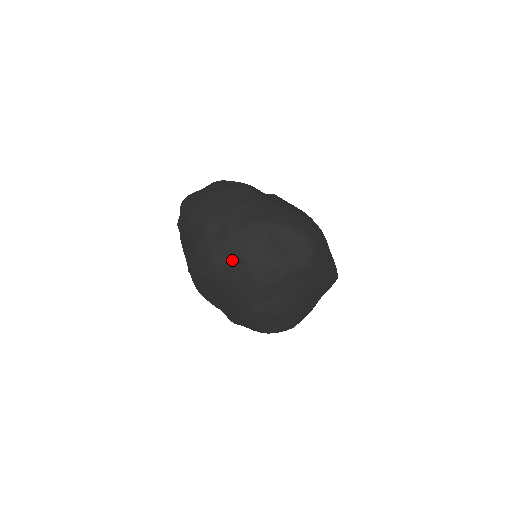
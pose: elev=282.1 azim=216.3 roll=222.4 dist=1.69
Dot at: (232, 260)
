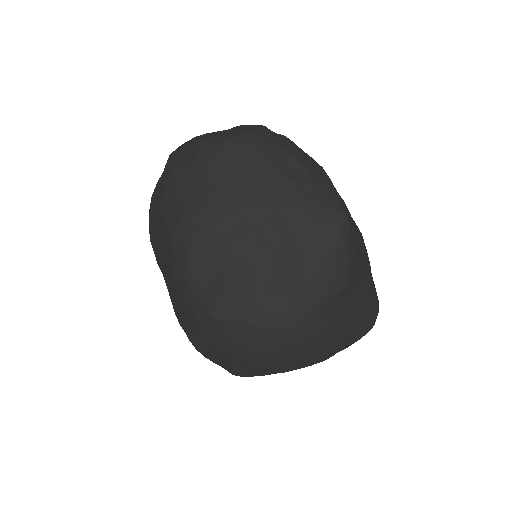
Dot at: occluded
